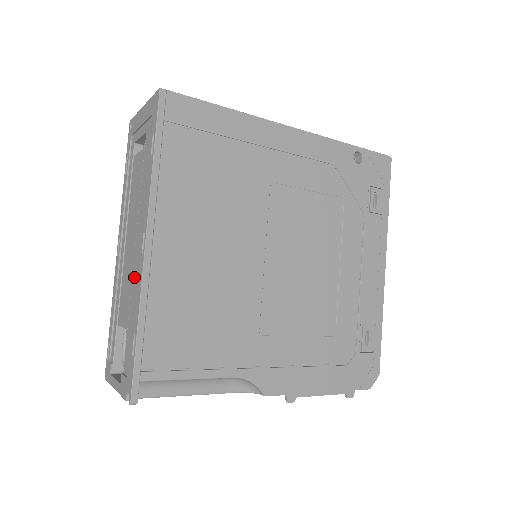
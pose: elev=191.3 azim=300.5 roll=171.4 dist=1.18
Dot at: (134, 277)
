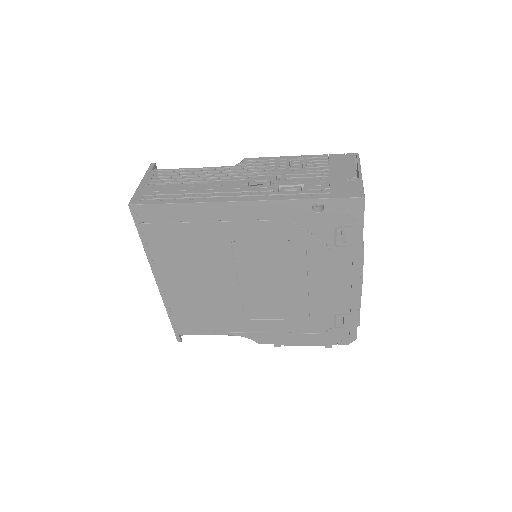
Dot at: occluded
